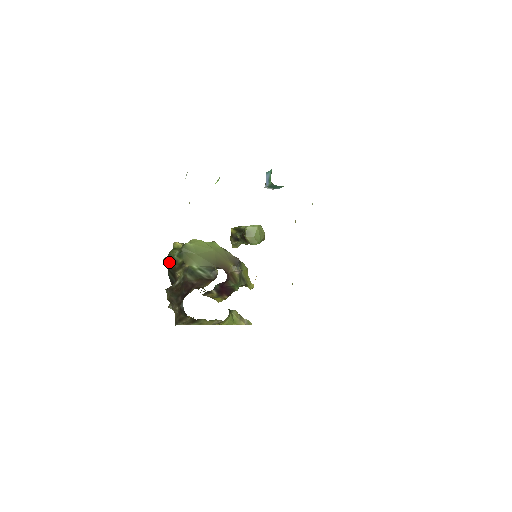
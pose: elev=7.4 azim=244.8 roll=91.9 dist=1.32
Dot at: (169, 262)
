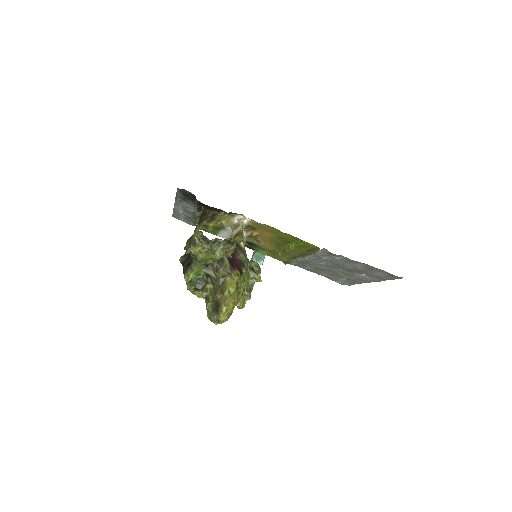
Dot at: (184, 254)
